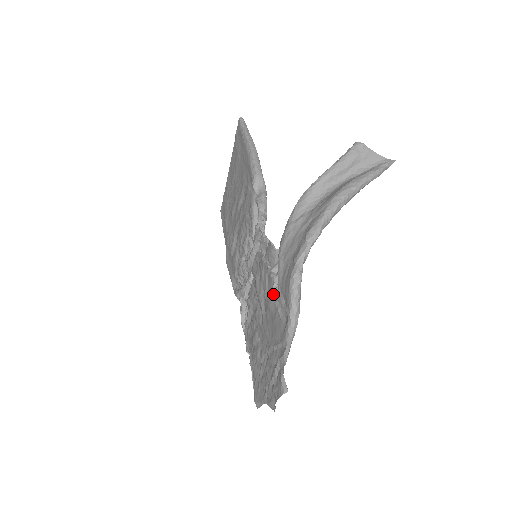
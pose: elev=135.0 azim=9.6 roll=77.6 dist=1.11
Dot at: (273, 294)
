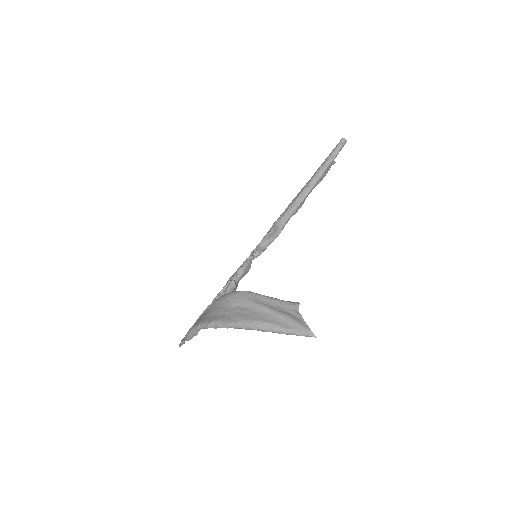
Dot at: (206, 308)
